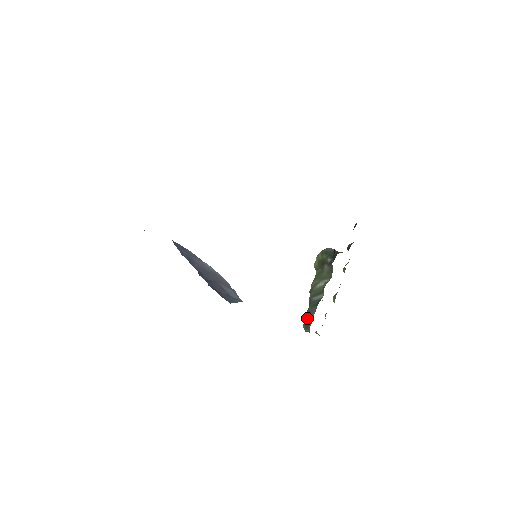
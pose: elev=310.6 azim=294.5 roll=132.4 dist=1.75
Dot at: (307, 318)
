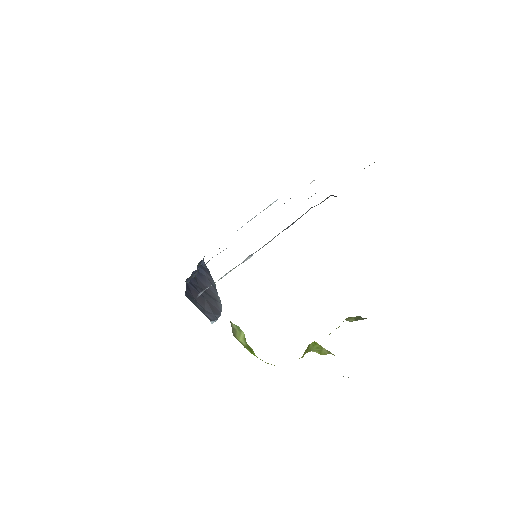
Dot at: occluded
